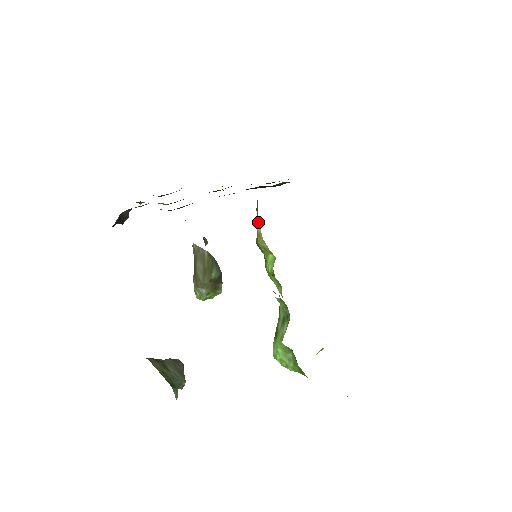
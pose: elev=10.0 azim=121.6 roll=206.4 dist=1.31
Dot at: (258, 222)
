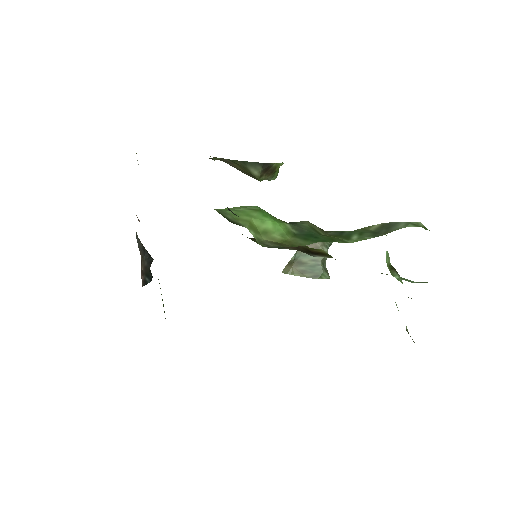
Dot at: occluded
